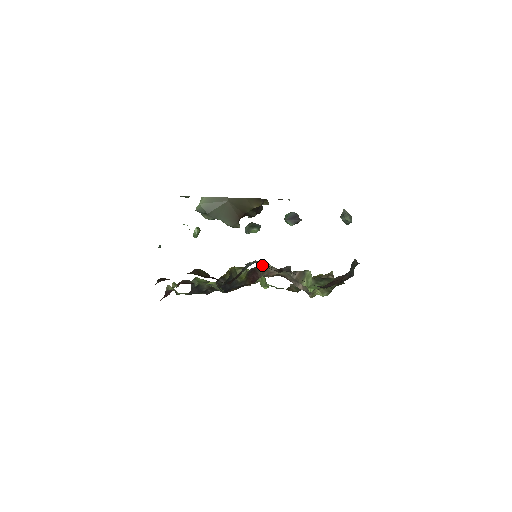
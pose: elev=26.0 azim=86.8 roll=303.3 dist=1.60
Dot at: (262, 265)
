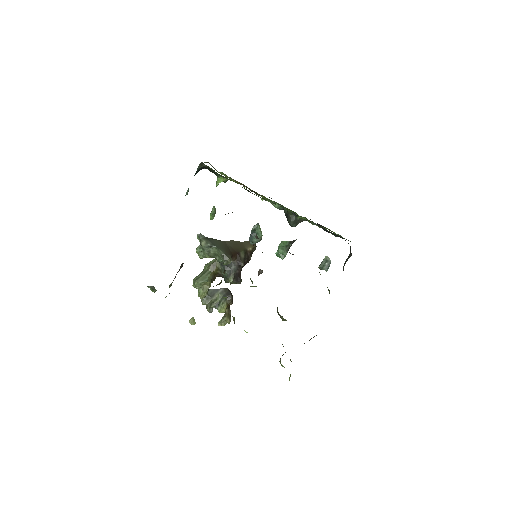
Dot at: occluded
